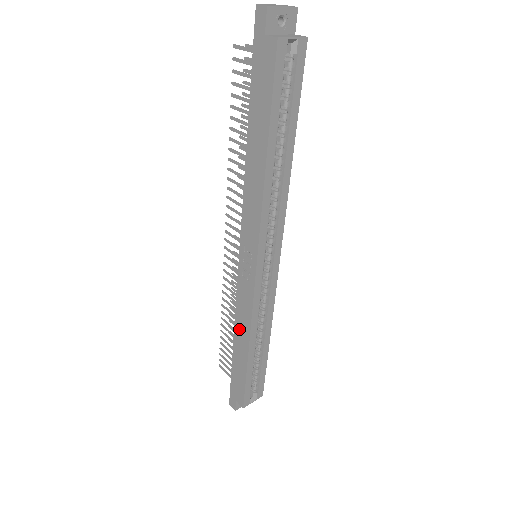
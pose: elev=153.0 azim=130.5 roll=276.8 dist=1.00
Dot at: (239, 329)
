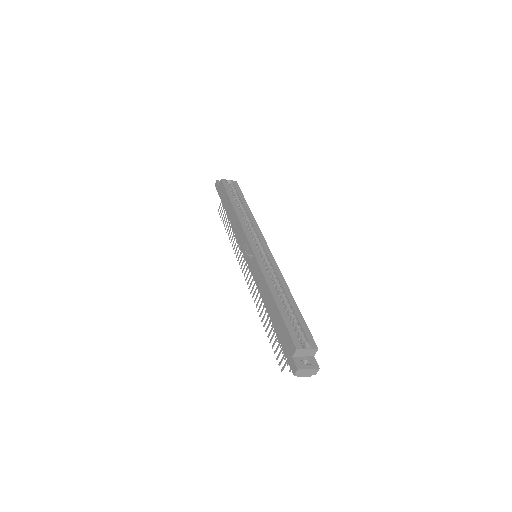
Dot at: (264, 295)
